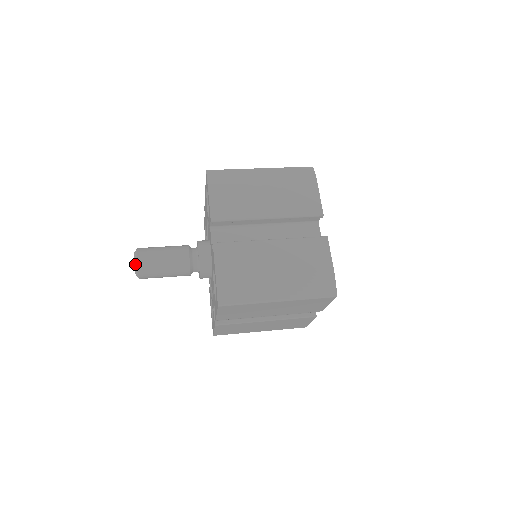
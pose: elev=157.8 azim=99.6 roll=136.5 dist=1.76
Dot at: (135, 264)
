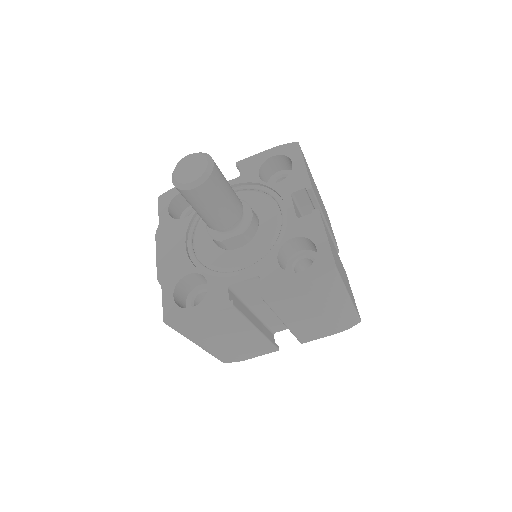
Dot at: (196, 153)
